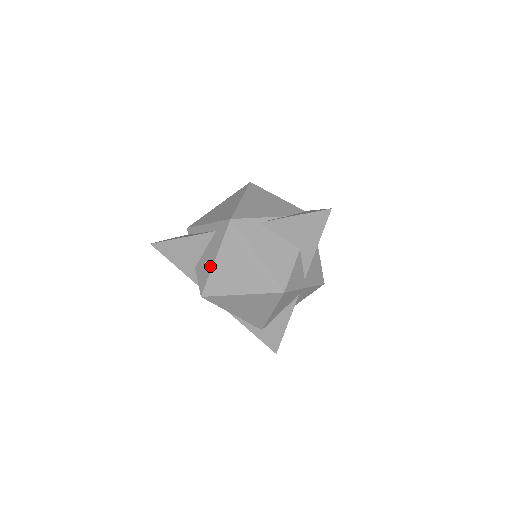
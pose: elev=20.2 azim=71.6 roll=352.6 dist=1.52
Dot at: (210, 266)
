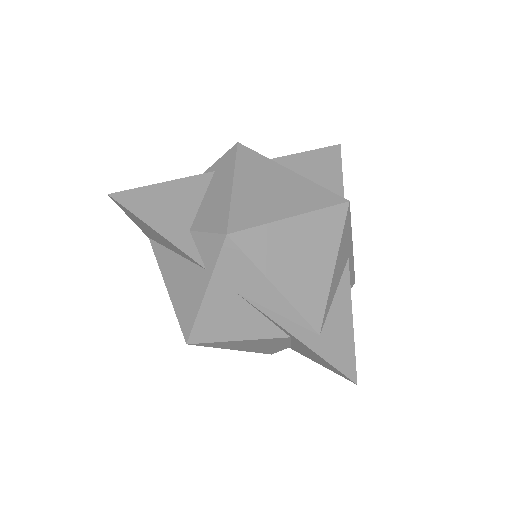
Dot at: (226, 196)
